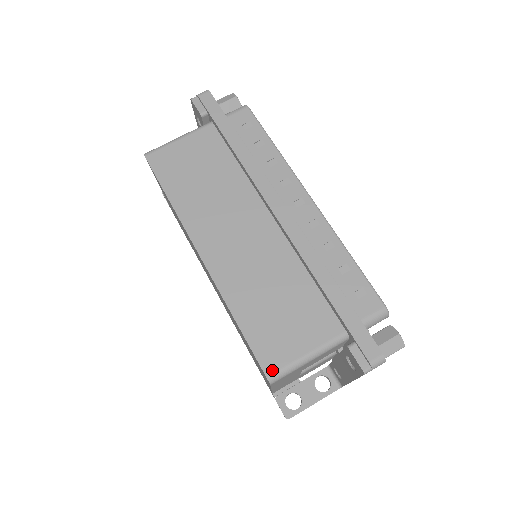
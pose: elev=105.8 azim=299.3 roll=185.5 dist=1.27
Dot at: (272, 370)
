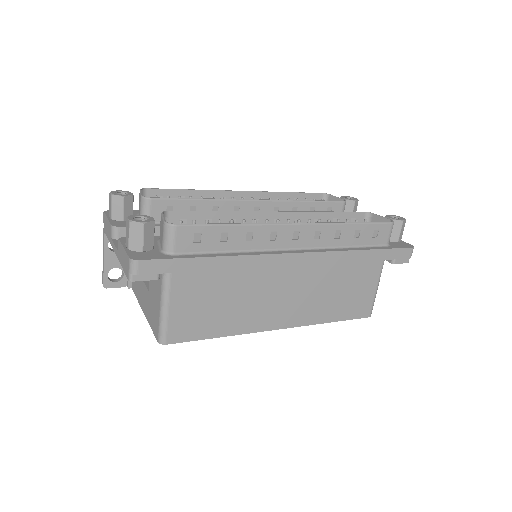
Dot at: (369, 312)
